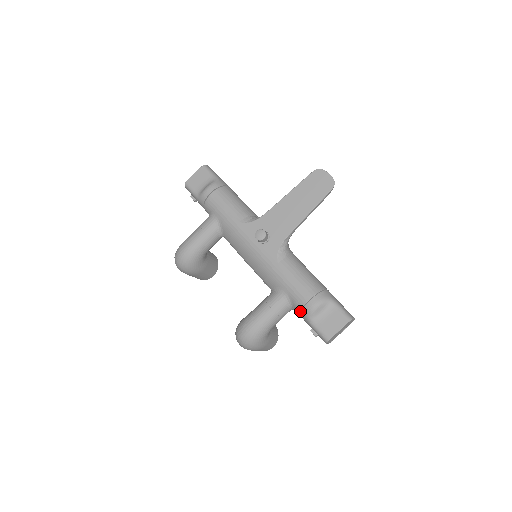
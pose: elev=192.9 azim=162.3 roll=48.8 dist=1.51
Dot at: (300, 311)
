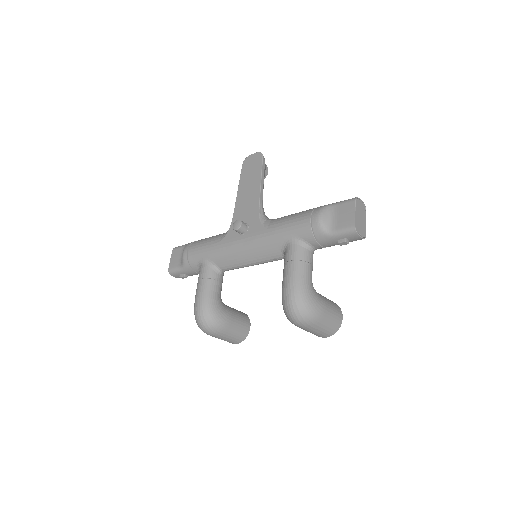
Dot at: (315, 238)
